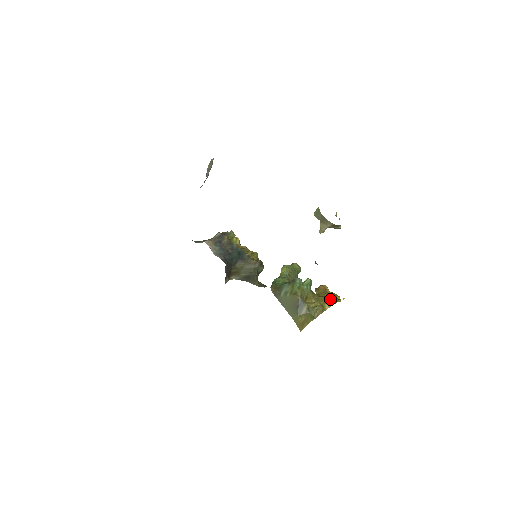
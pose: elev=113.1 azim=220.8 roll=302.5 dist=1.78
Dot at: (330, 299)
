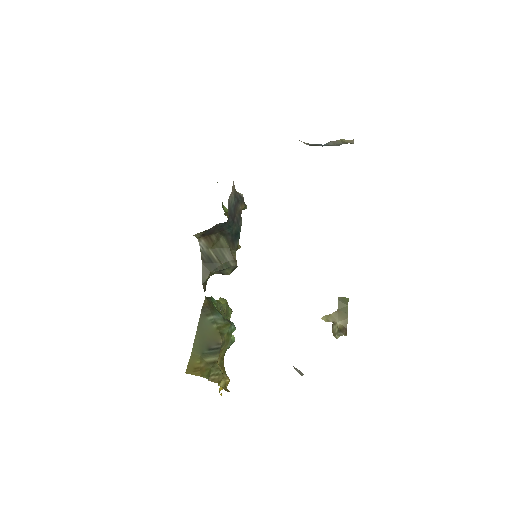
Dot at: occluded
